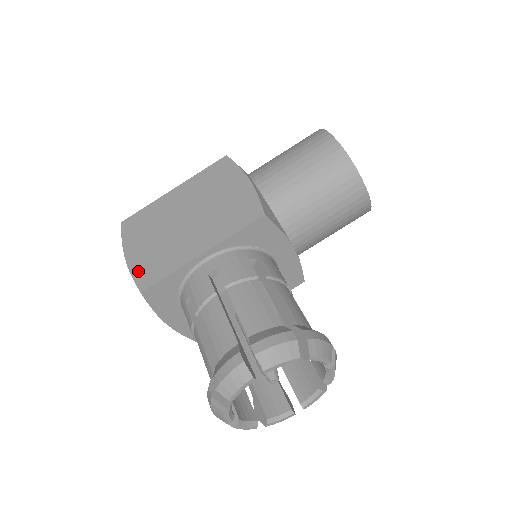
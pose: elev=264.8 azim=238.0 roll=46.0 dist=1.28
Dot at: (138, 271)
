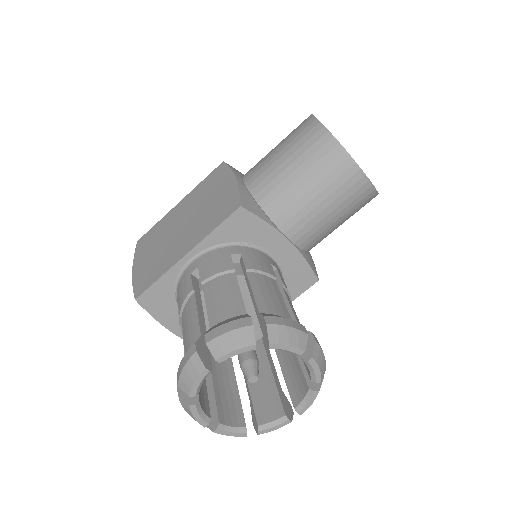
Dot at: (138, 281)
